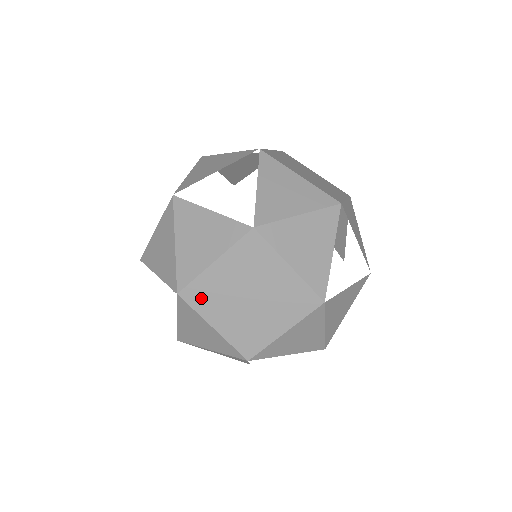
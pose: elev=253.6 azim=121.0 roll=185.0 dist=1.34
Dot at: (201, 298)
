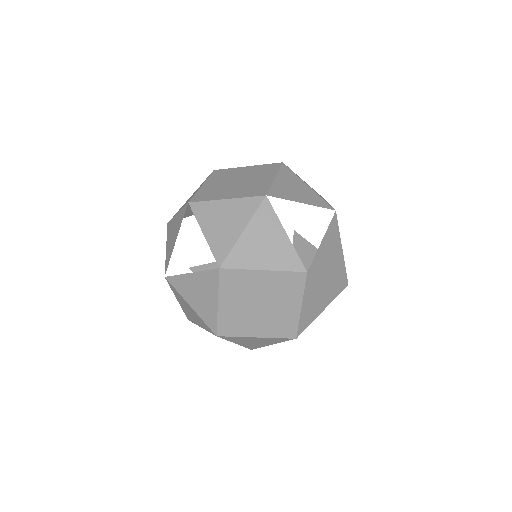
Dot at: (232, 328)
